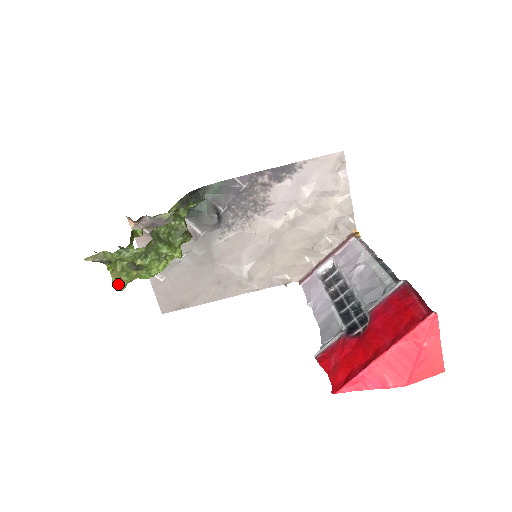
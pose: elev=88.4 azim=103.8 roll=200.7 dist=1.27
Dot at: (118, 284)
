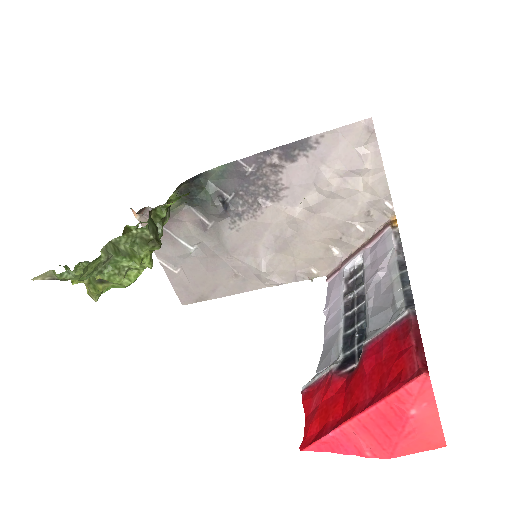
Dot at: (90, 295)
